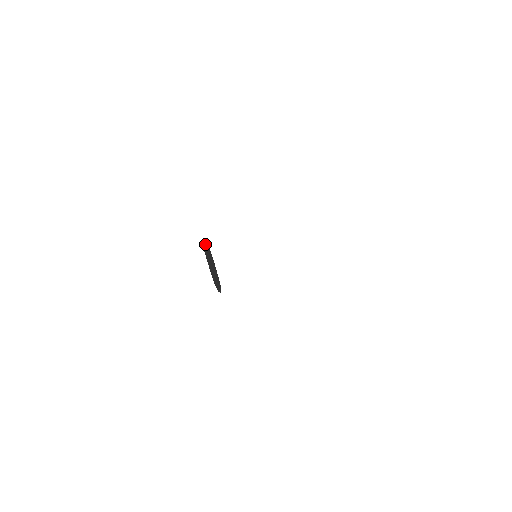
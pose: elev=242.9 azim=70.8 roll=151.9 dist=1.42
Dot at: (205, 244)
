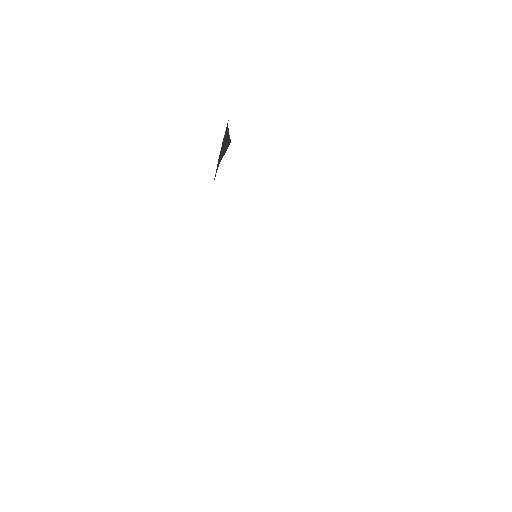
Dot at: occluded
